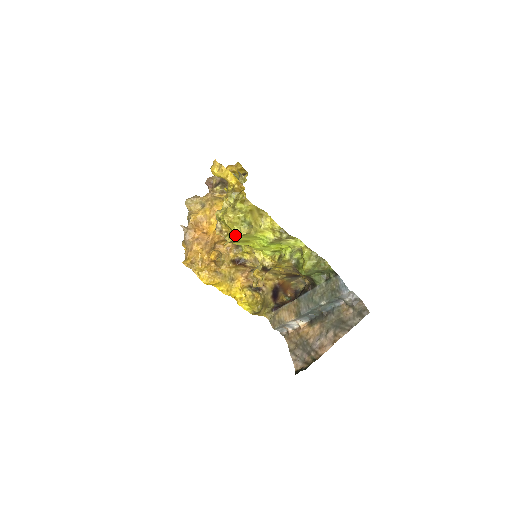
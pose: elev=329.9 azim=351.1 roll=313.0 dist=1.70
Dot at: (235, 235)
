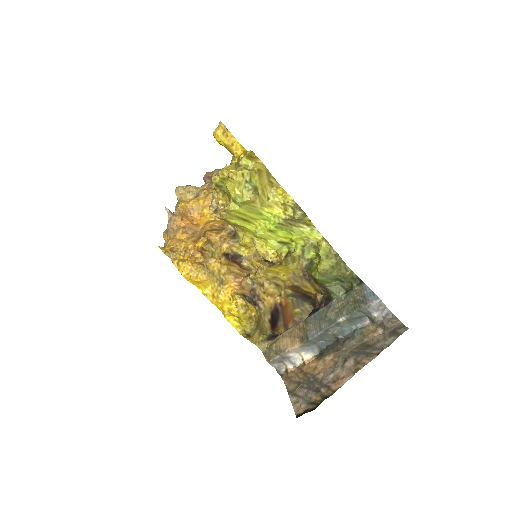
Dot at: (234, 203)
